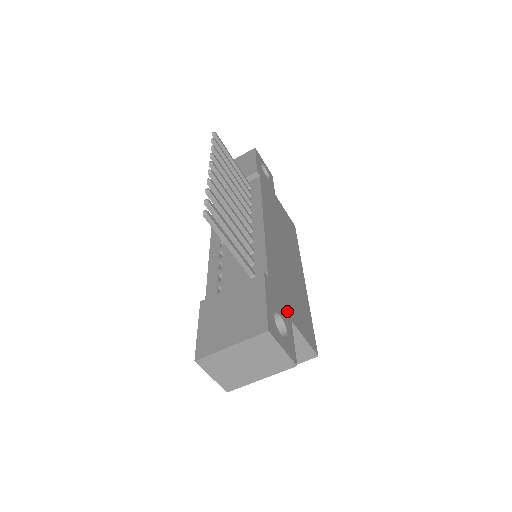
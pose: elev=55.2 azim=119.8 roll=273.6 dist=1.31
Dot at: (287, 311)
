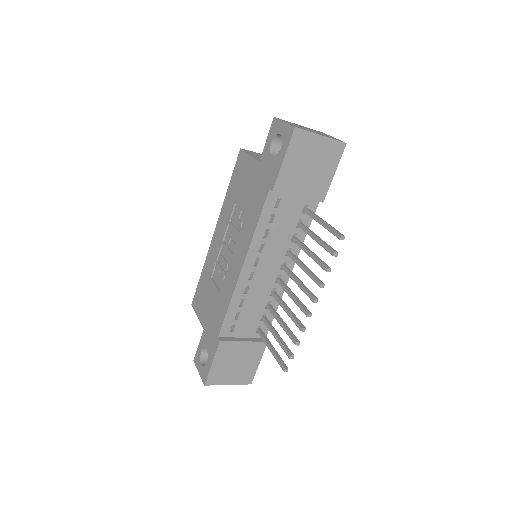
Dot at: occluded
